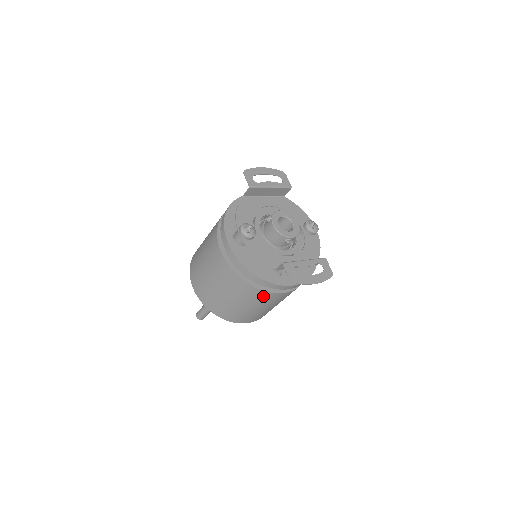
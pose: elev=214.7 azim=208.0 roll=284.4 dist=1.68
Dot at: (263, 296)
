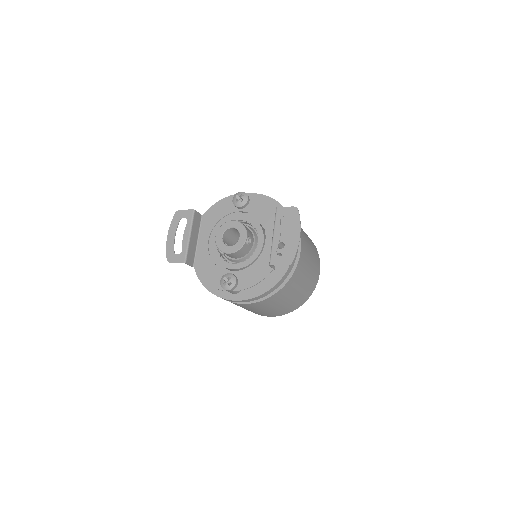
Dot at: (297, 273)
